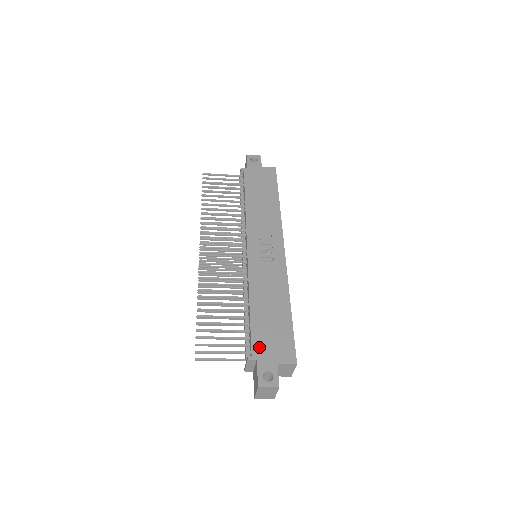
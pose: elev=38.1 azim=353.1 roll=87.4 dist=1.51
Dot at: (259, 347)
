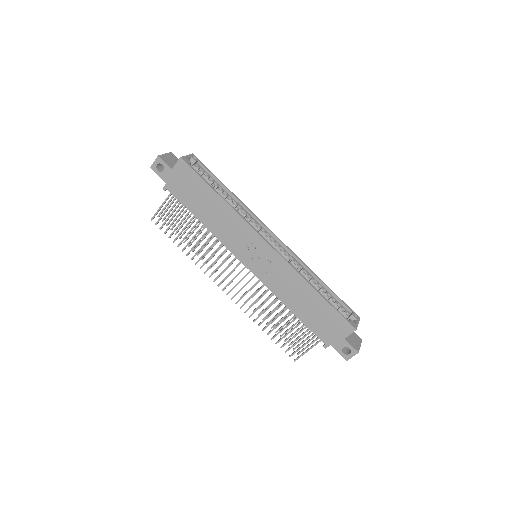
Dot at: (324, 336)
